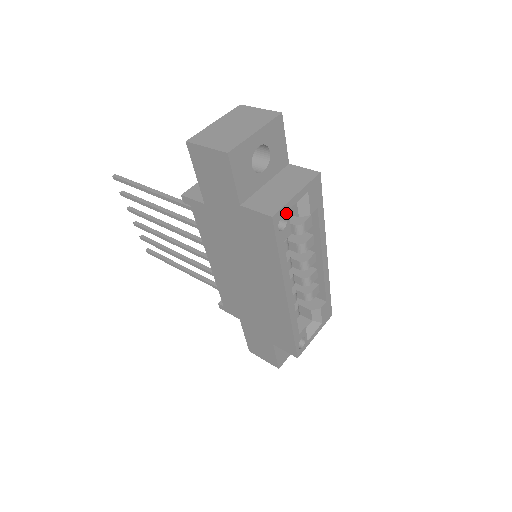
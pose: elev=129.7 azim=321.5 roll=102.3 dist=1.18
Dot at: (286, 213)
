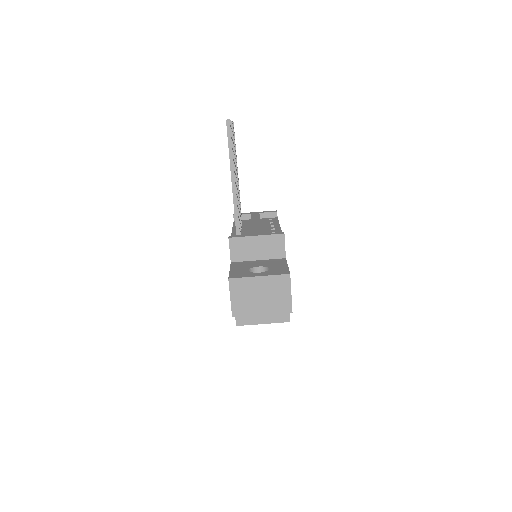
Dot at: occluded
